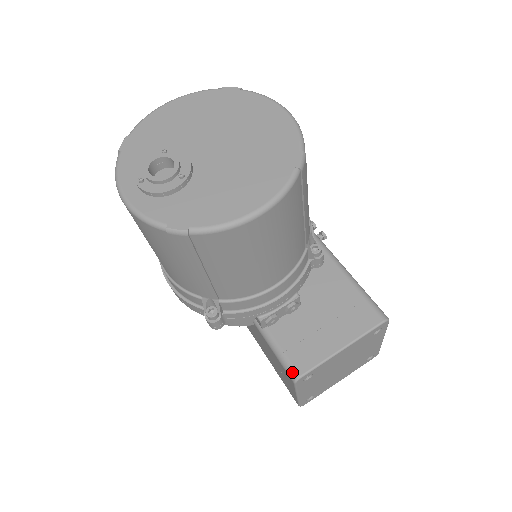
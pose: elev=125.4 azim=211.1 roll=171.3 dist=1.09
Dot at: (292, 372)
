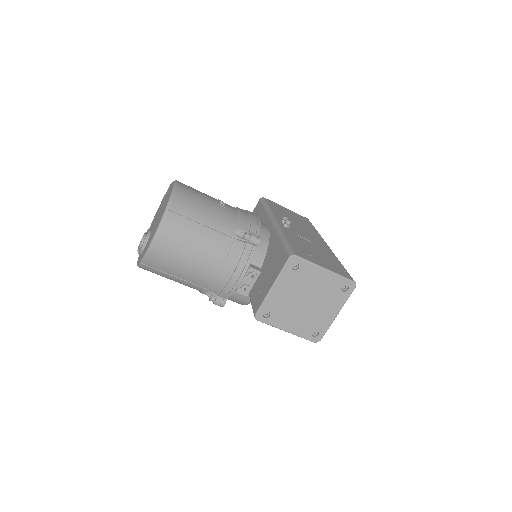
Dot at: (254, 314)
